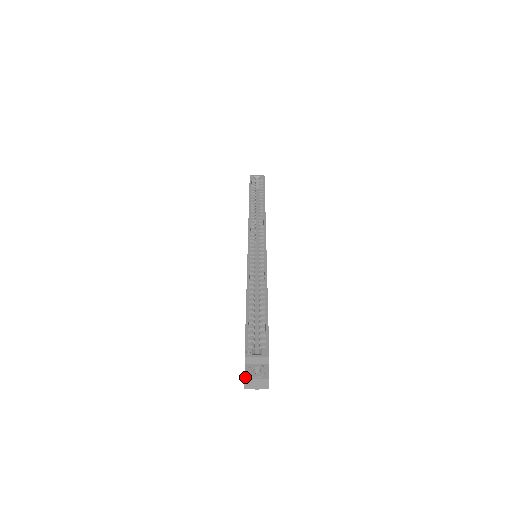
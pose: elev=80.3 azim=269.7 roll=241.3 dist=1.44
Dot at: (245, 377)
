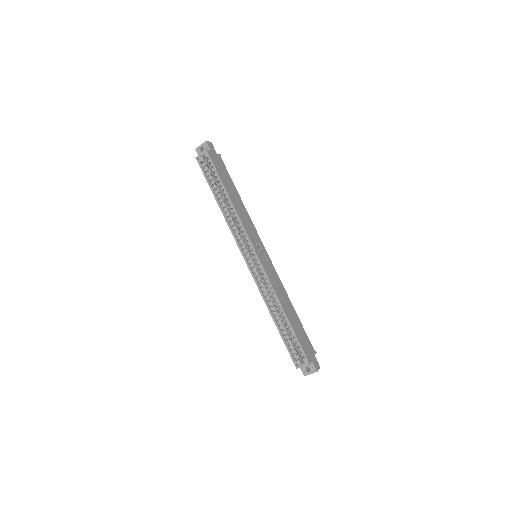
Dot at: (304, 375)
